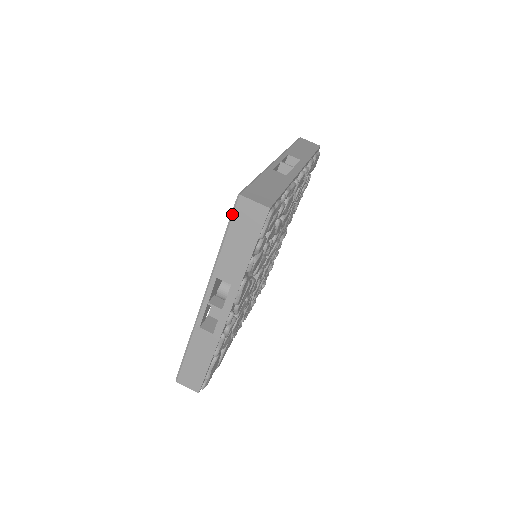
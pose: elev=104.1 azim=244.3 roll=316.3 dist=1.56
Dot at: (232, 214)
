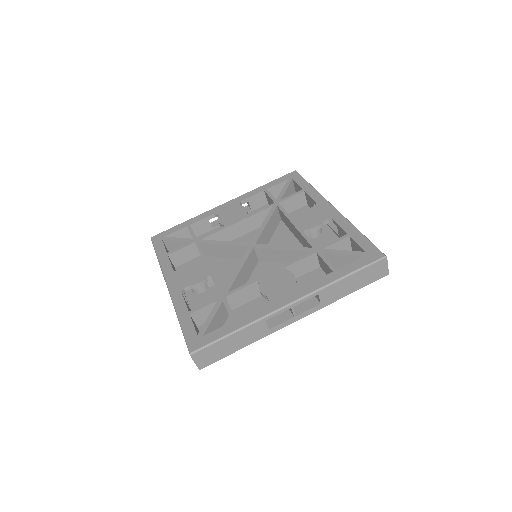
Dot at: occluded
